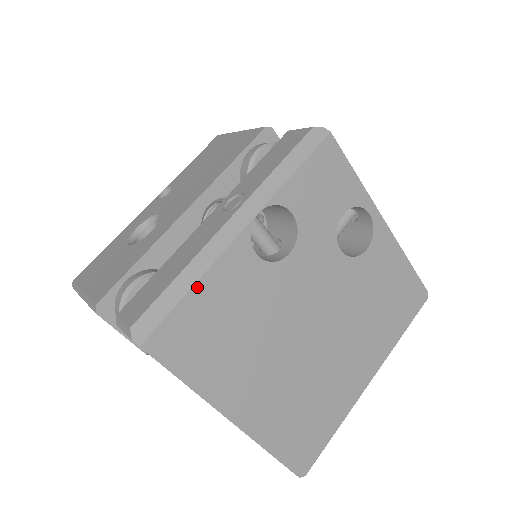
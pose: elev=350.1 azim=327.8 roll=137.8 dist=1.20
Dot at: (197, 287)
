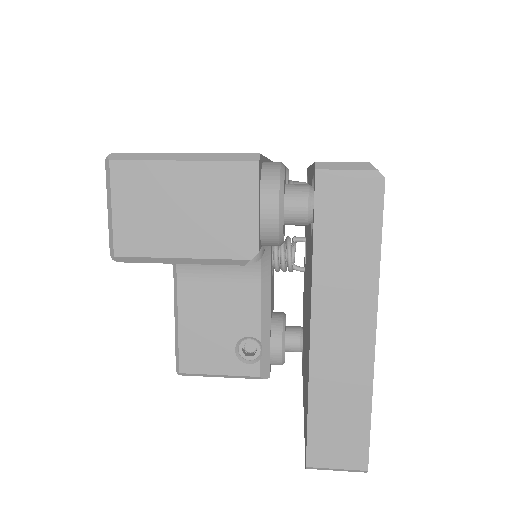
Dot at: occluded
